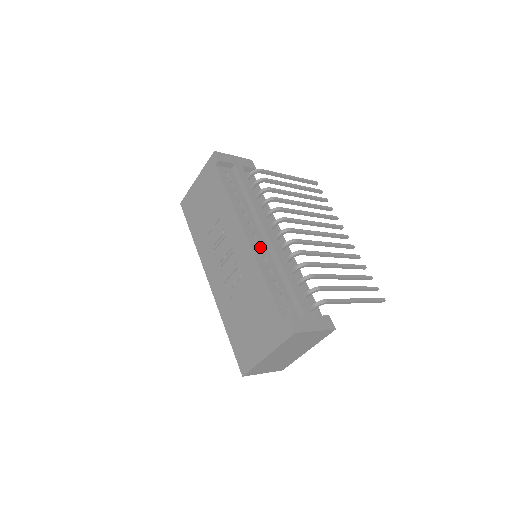
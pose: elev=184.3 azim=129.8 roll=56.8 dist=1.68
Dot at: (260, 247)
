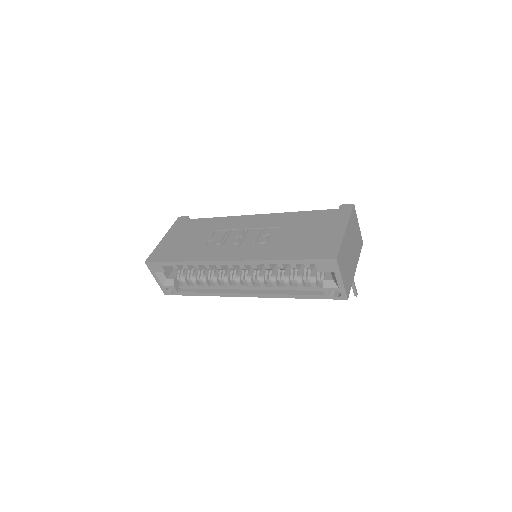
Dot at: occluded
